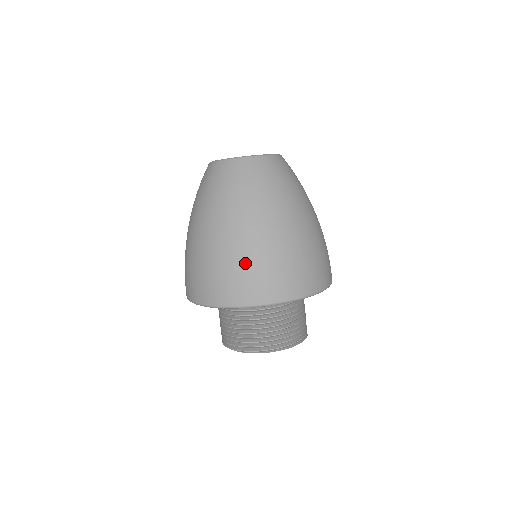
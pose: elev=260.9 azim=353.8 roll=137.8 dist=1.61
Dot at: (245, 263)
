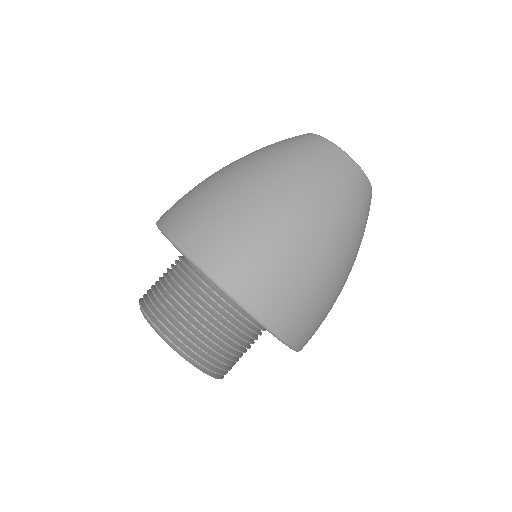
Dot at: (230, 215)
